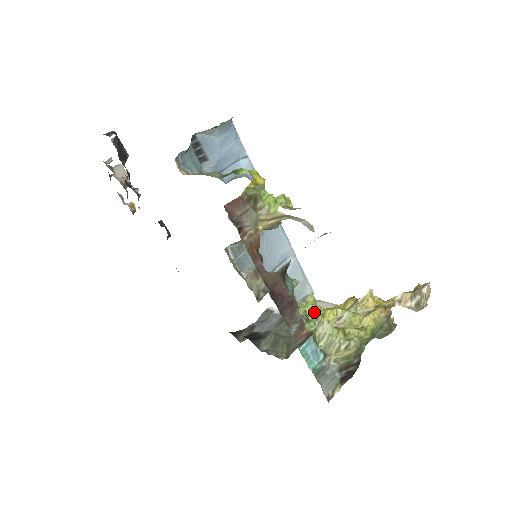
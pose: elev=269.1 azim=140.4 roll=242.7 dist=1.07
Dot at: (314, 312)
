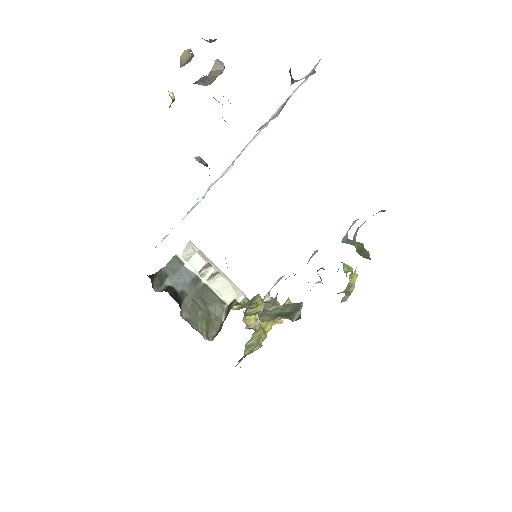
Dot at: occluded
